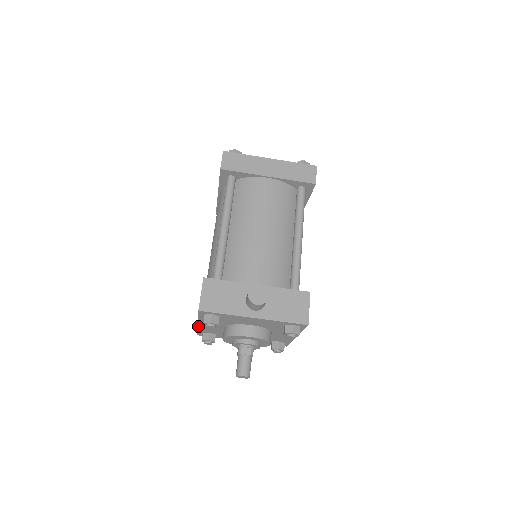
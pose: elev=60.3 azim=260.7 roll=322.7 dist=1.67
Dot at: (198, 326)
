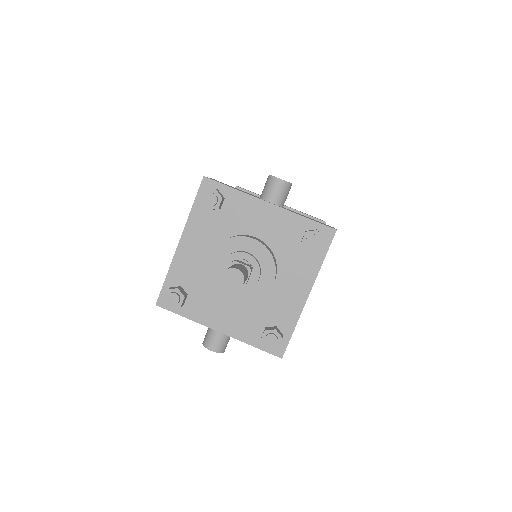
Dot at: (175, 253)
